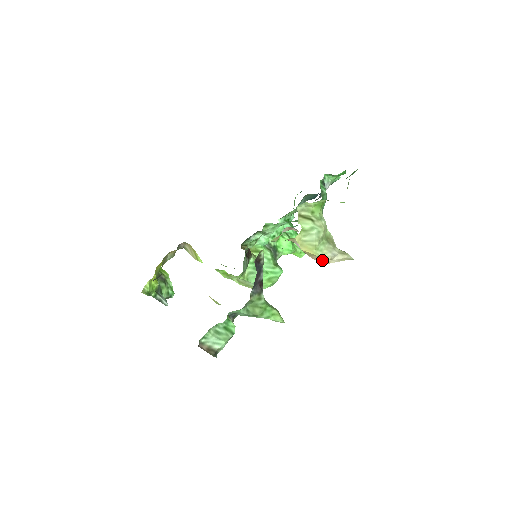
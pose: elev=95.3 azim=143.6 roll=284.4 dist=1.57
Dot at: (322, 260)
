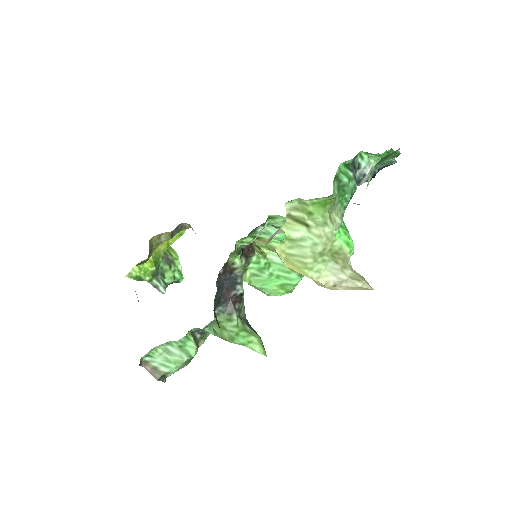
Dot at: (322, 284)
